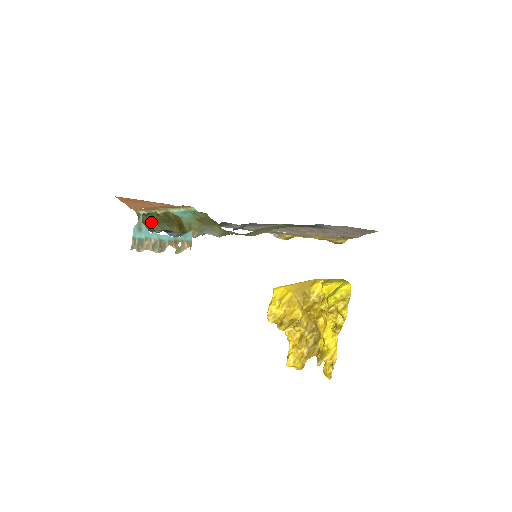
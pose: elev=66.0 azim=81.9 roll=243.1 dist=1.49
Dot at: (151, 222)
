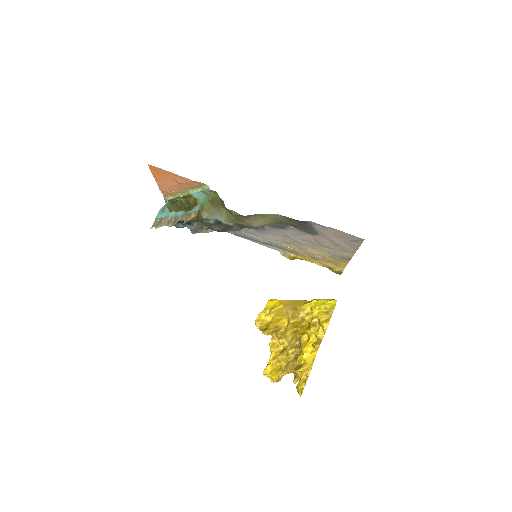
Dot at: (175, 211)
